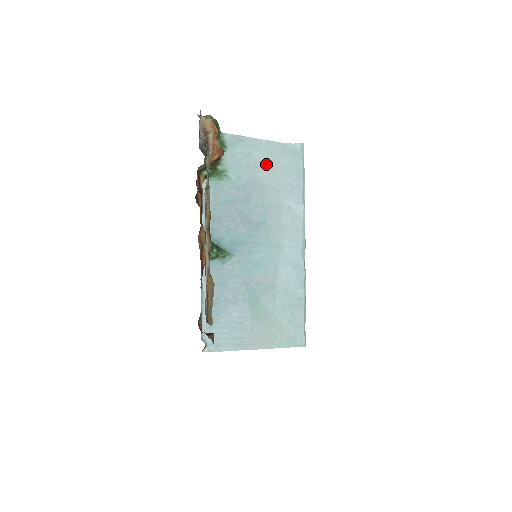
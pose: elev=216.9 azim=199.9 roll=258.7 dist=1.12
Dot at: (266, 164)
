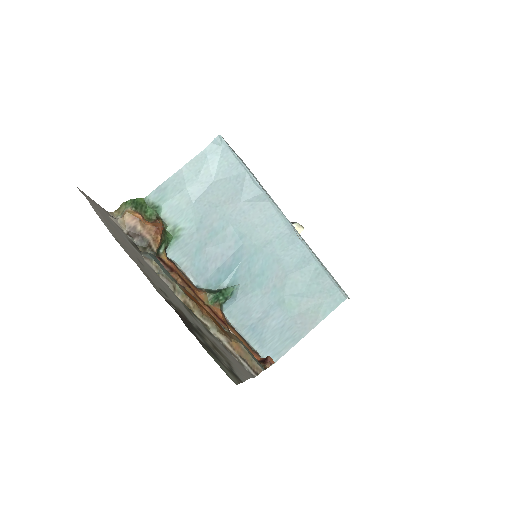
Dot at: (202, 187)
